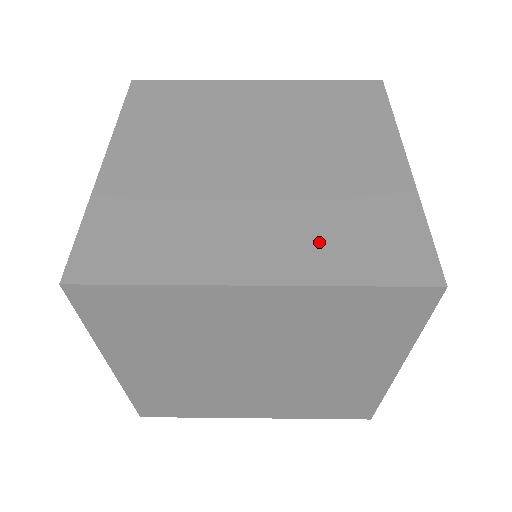
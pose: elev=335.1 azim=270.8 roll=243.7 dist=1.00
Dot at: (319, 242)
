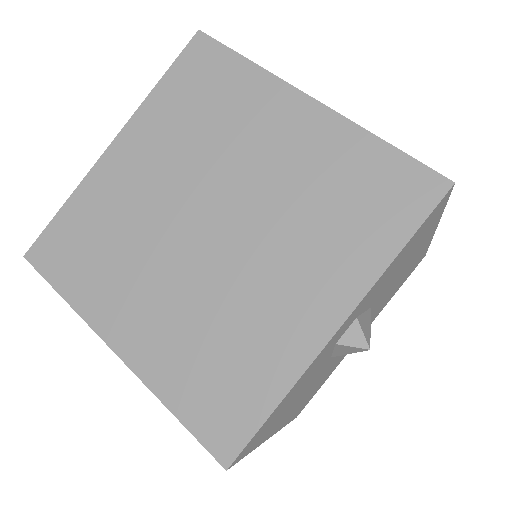
Dot at: (181, 352)
